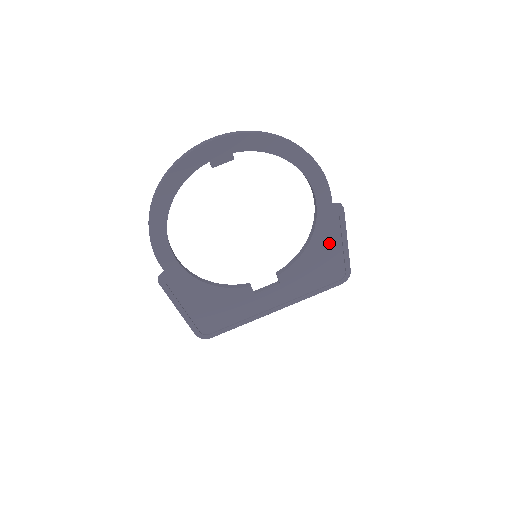
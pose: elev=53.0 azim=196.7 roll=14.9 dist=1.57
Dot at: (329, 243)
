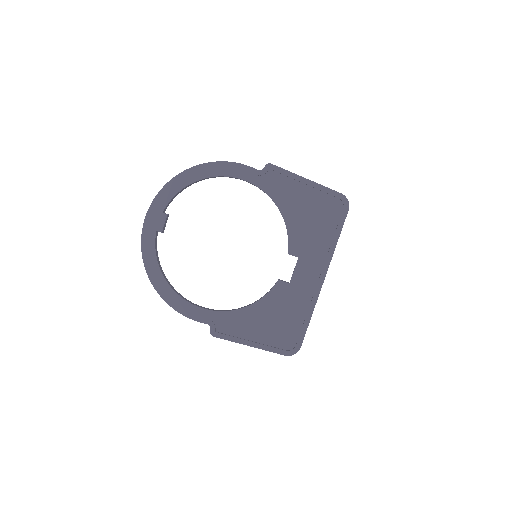
Dot at: (295, 194)
